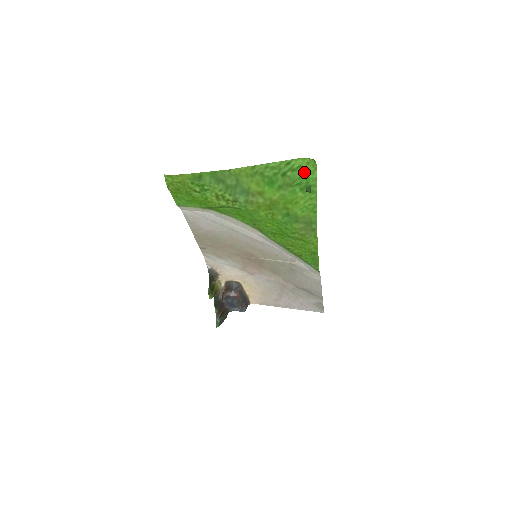
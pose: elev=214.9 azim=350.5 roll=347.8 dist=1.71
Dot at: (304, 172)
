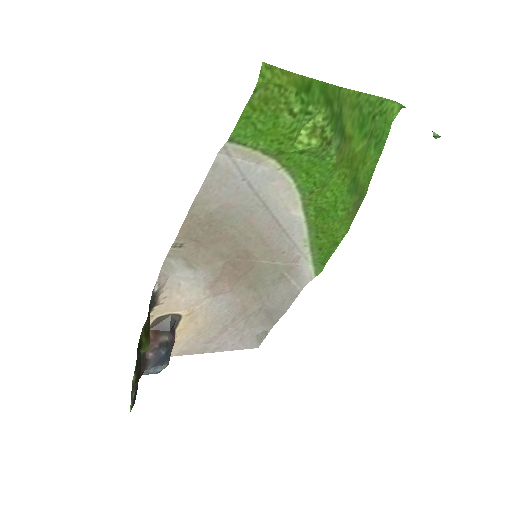
Dot at: (385, 121)
